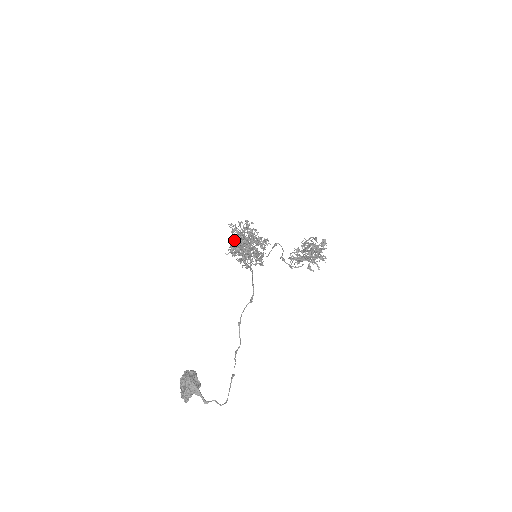
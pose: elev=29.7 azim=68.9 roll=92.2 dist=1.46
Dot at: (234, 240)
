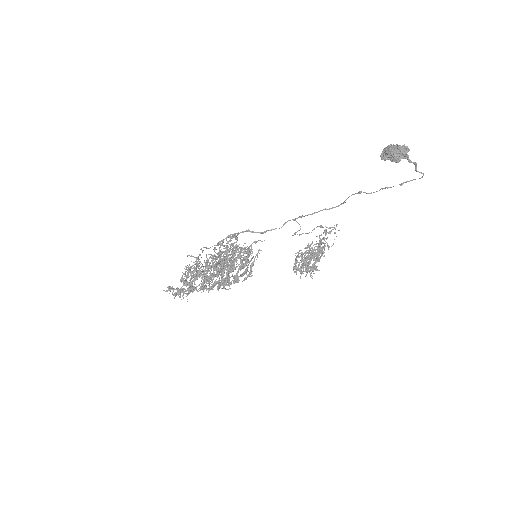
Dot at: (198, 265)
